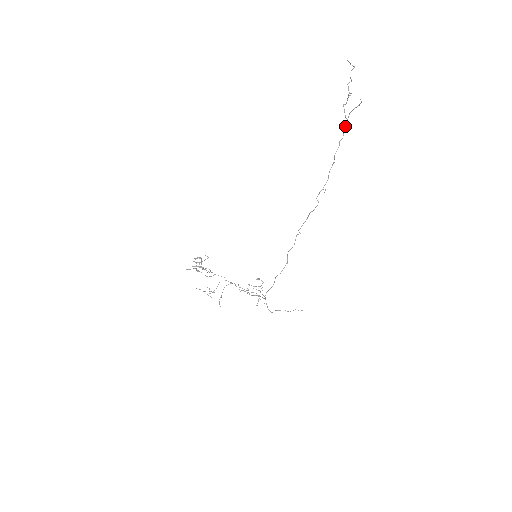
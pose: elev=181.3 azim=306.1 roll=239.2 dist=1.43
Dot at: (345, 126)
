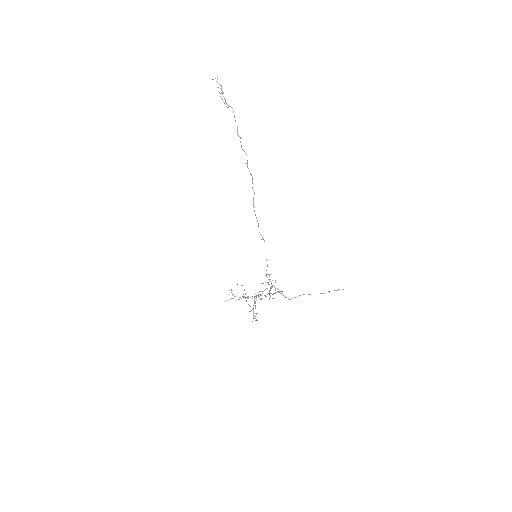
Dot at: (233, 112)
